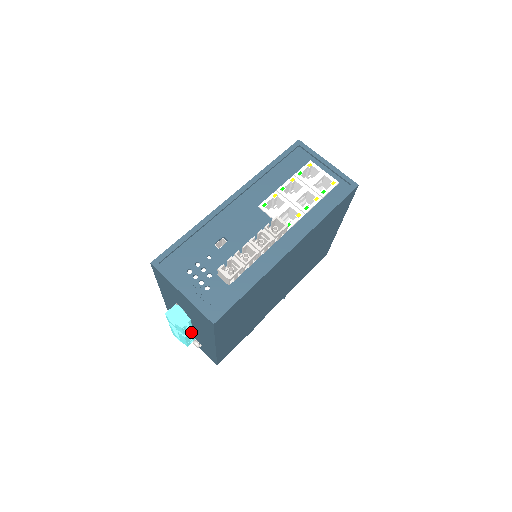
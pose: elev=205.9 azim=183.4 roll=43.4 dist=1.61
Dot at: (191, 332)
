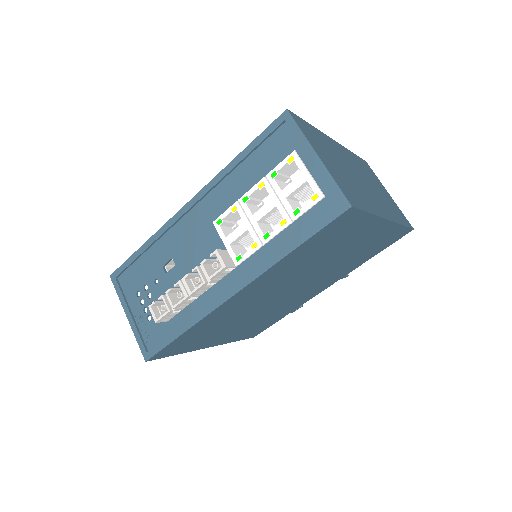
Dot at: occluded
